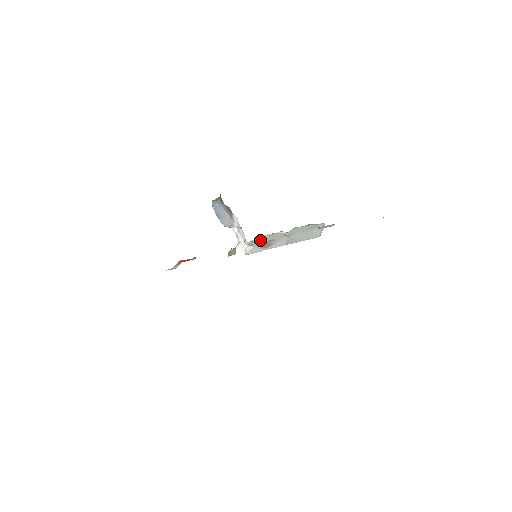
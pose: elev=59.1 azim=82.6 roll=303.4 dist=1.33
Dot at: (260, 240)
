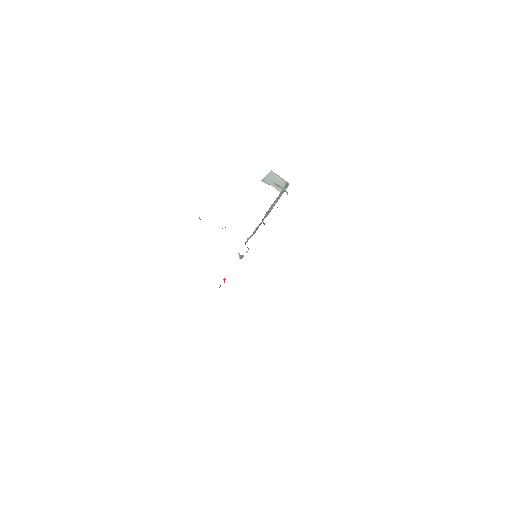
Dot at: occluded
